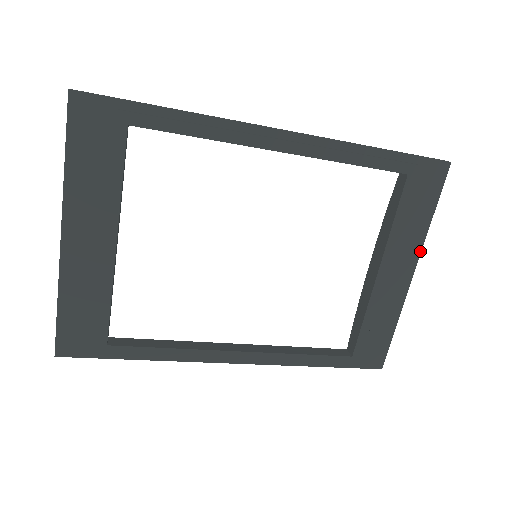
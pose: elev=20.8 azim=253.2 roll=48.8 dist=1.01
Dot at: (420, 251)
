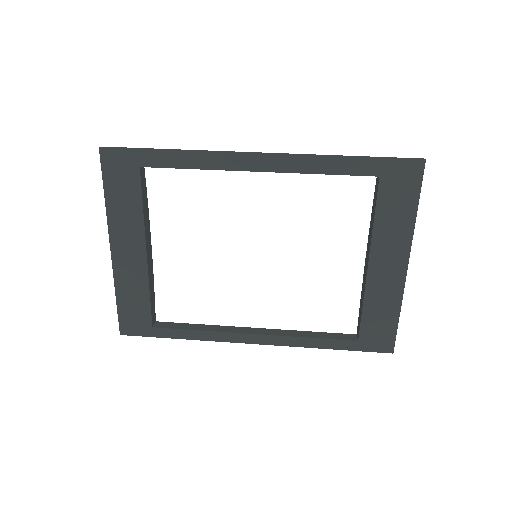
Dot at: (410, 244)
